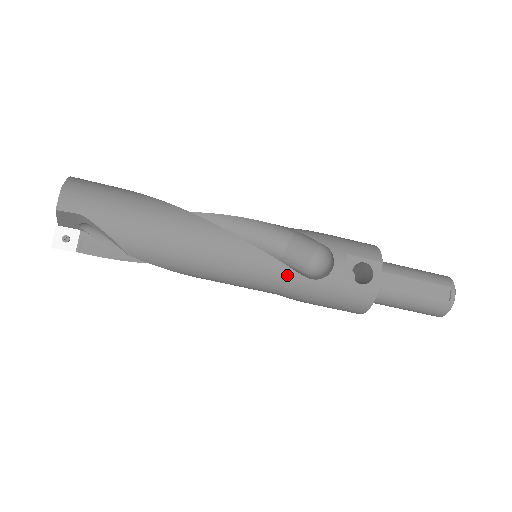
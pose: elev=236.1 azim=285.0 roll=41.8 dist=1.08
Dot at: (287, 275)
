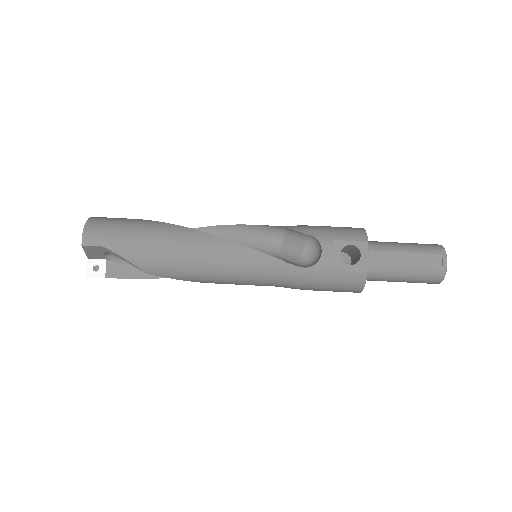
Dot at: (282, 268)
